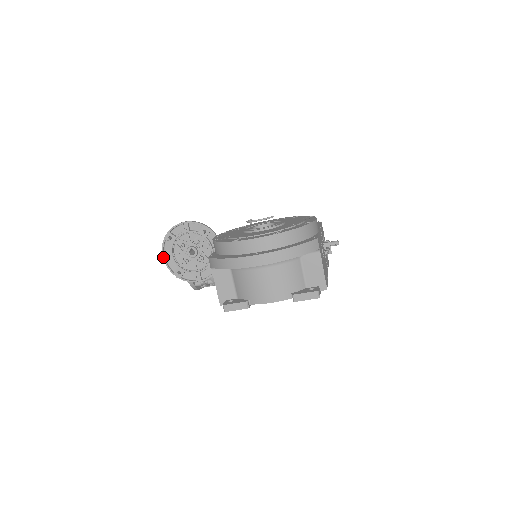
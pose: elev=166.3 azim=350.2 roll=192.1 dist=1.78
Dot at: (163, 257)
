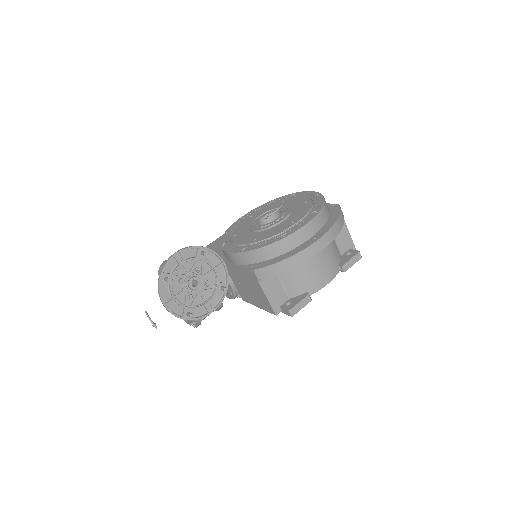
Dot at: (164, 305)
